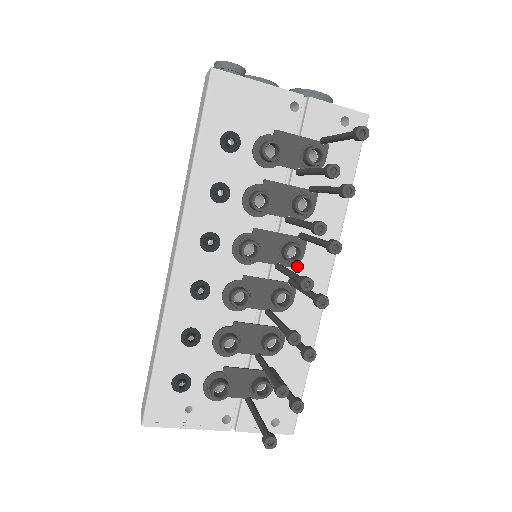
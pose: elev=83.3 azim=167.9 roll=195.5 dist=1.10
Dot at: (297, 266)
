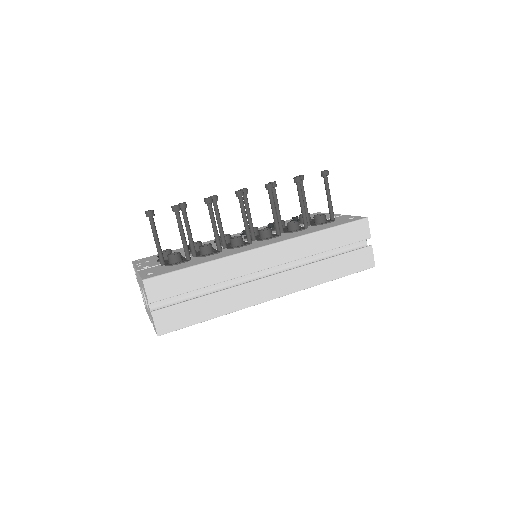
Dot at: (261, 241)
